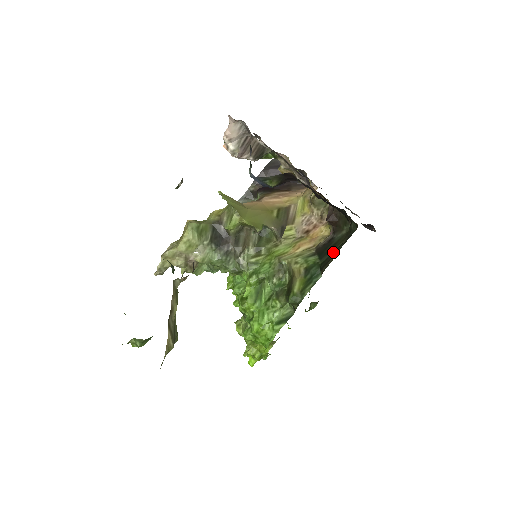
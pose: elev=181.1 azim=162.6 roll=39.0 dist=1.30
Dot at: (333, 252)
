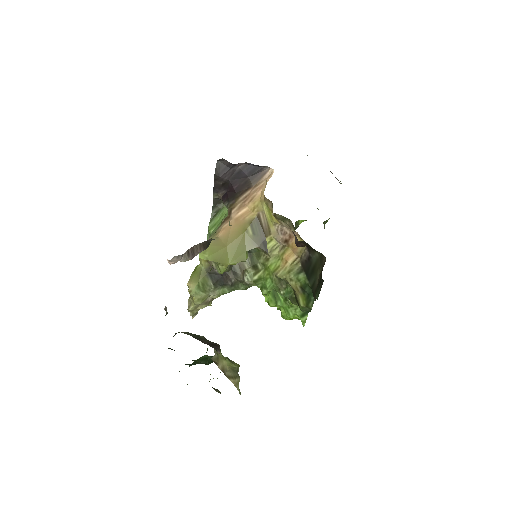
Dot at: (315, 294)
